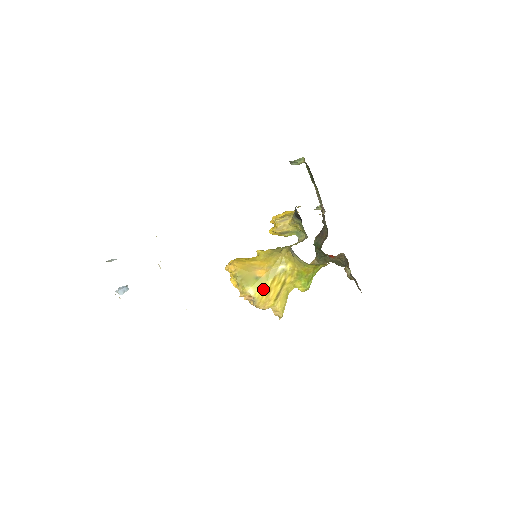
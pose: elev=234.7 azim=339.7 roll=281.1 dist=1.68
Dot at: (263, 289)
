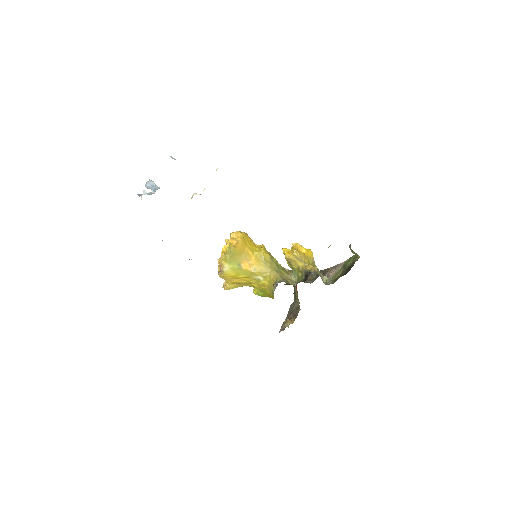
Dot at: (234, 274)
